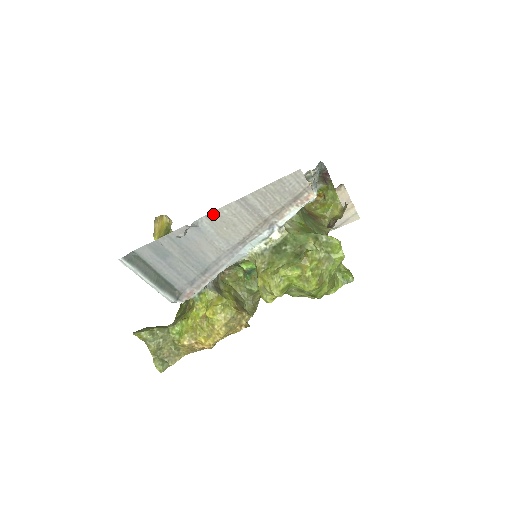
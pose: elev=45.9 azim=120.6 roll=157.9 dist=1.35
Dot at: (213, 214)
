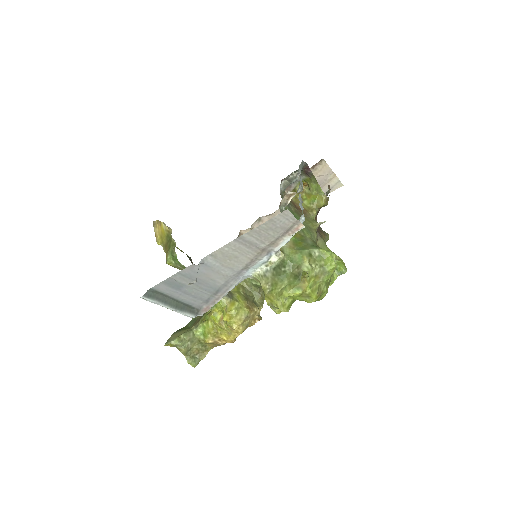
Dot at: (216, 252)
